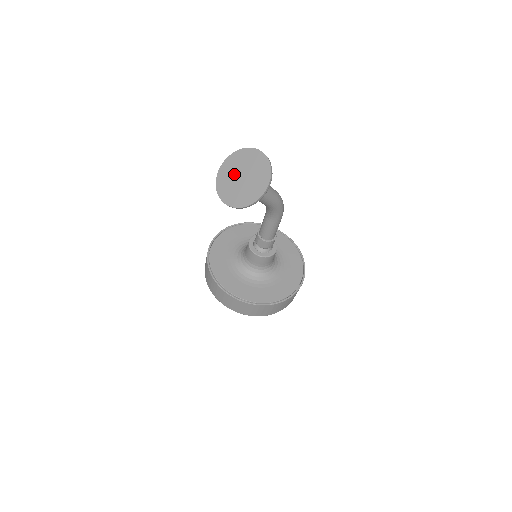
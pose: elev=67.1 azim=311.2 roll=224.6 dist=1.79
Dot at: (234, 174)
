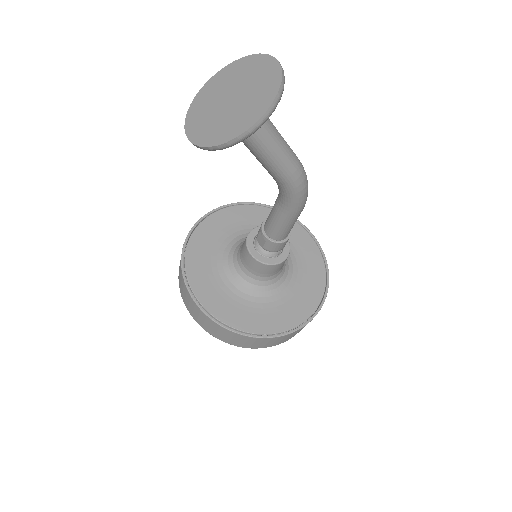
Dot at: (223, 90)
